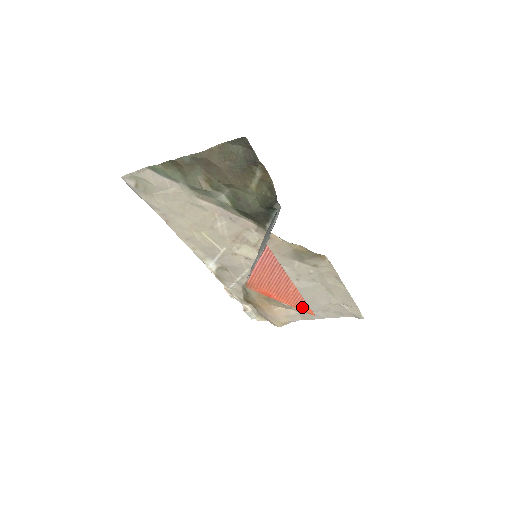
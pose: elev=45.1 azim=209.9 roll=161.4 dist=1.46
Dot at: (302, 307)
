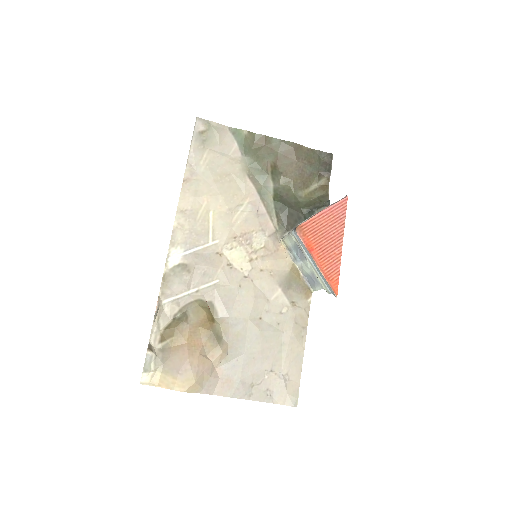
Dot at: (332, 279)
